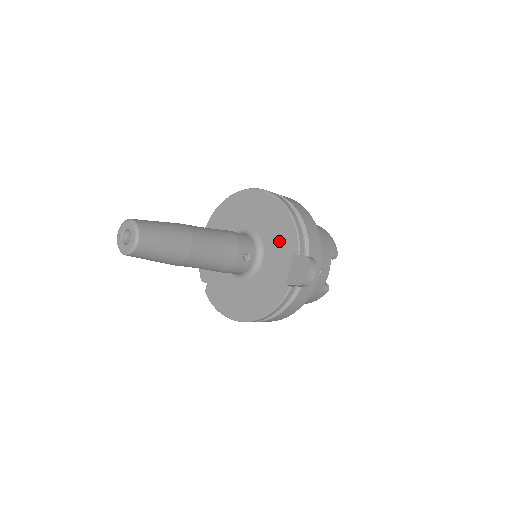
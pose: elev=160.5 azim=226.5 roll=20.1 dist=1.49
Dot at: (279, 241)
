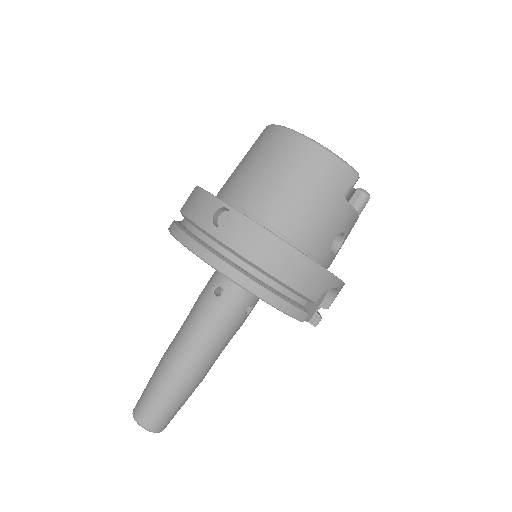
Dot at: occluded
